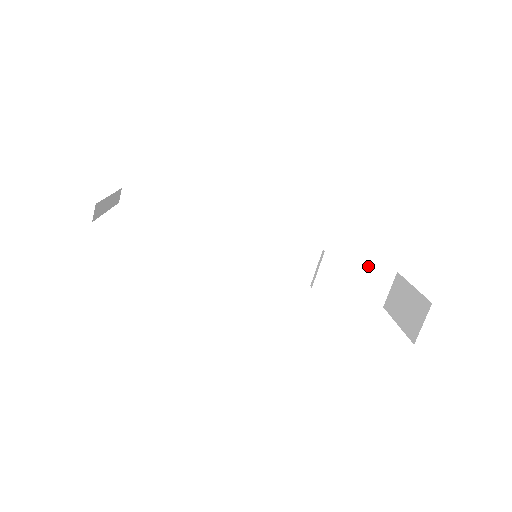
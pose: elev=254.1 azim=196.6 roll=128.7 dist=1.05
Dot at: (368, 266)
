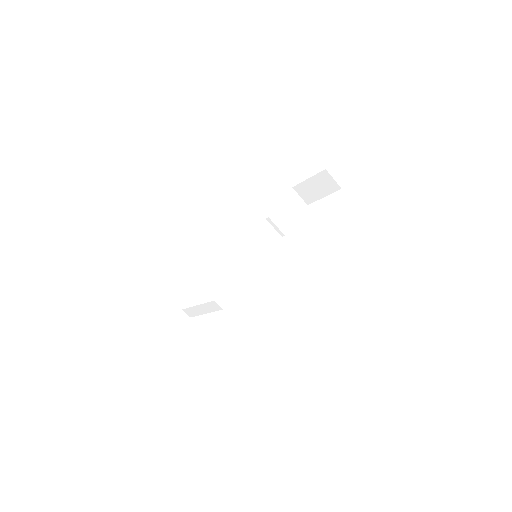
Dot at: (284, 200)
